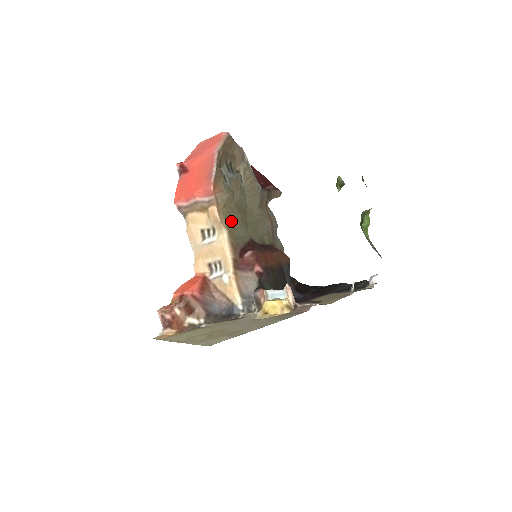
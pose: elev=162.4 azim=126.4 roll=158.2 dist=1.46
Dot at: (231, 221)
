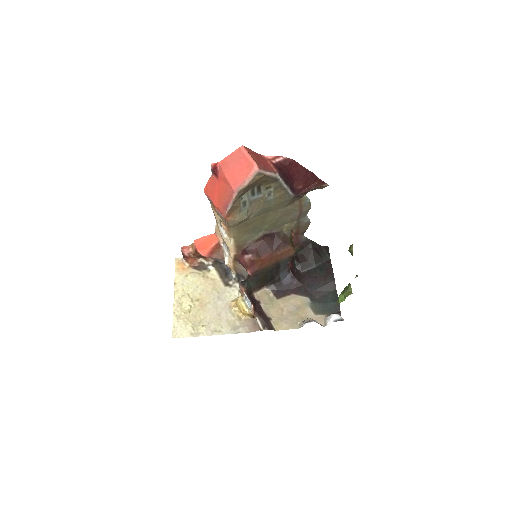
Dot at: (242, 231)
